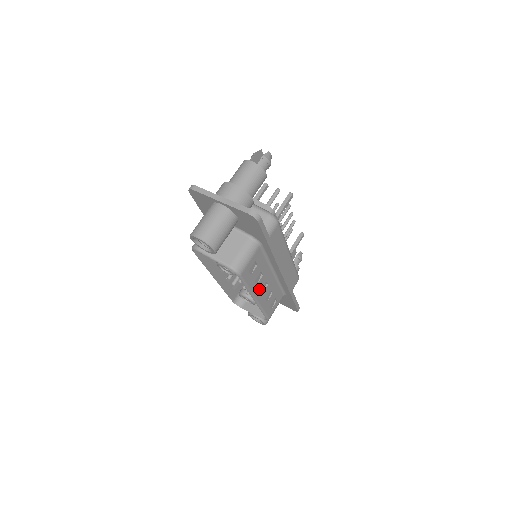
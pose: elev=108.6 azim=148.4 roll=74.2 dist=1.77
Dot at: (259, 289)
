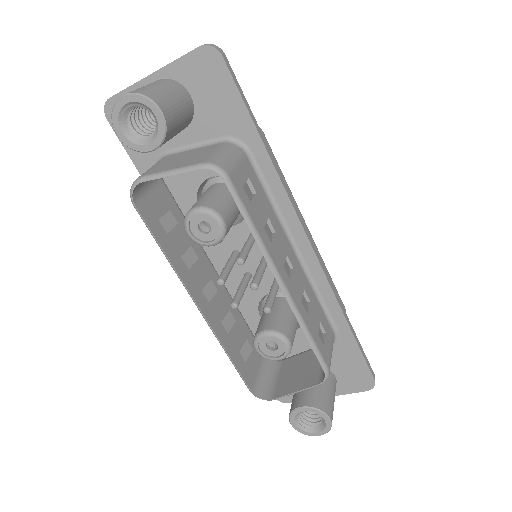
Dot at: (279, 261)
